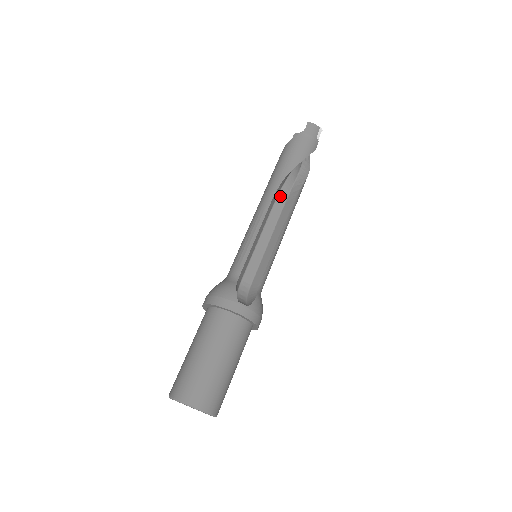
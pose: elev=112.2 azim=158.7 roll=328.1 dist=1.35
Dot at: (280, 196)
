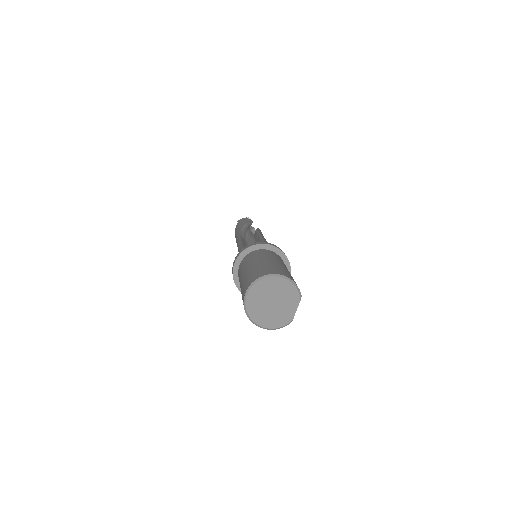
Dot at: (248, 239)
